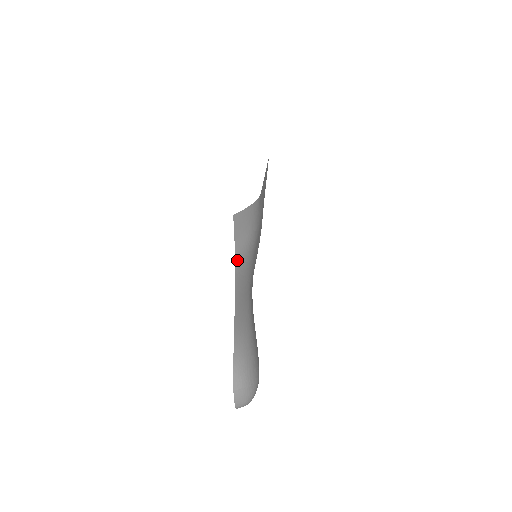
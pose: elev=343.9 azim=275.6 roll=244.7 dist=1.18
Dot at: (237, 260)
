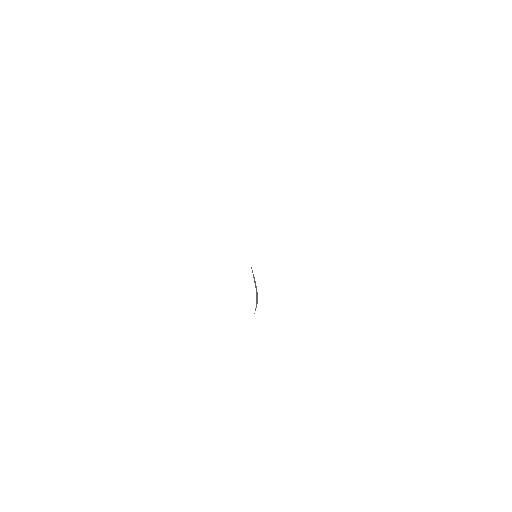
Dot at: occluded
